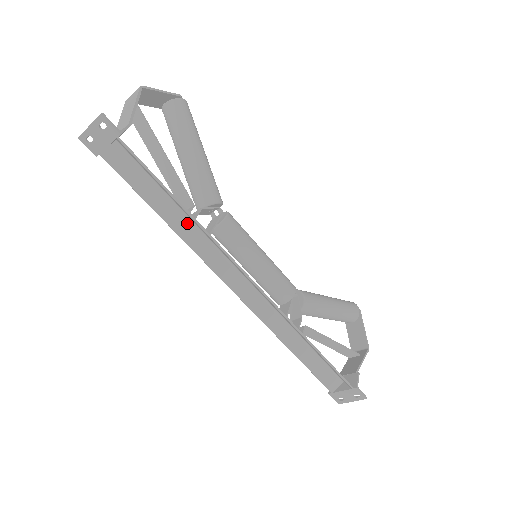
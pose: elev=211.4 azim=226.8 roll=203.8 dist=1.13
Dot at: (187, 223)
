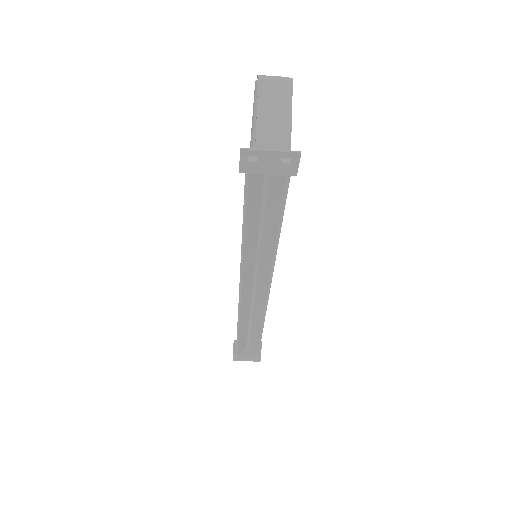
Dot at: (255, 243)
